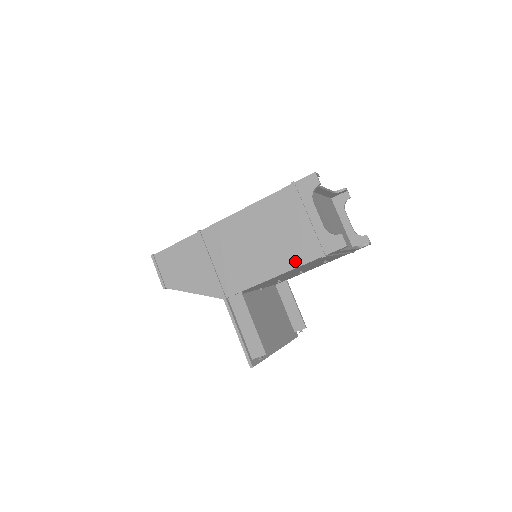
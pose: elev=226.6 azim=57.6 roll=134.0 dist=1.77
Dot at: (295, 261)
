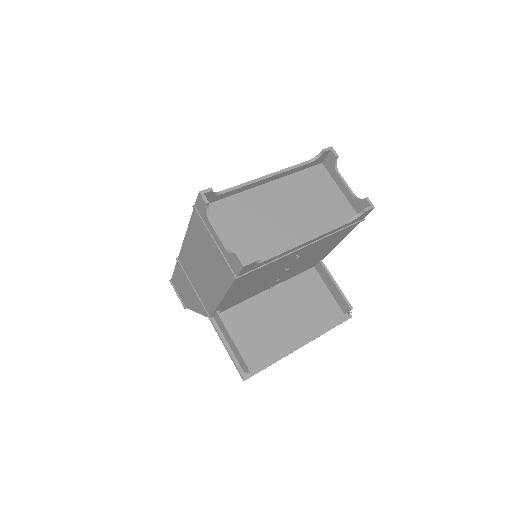
Dot at: (225, 283)
